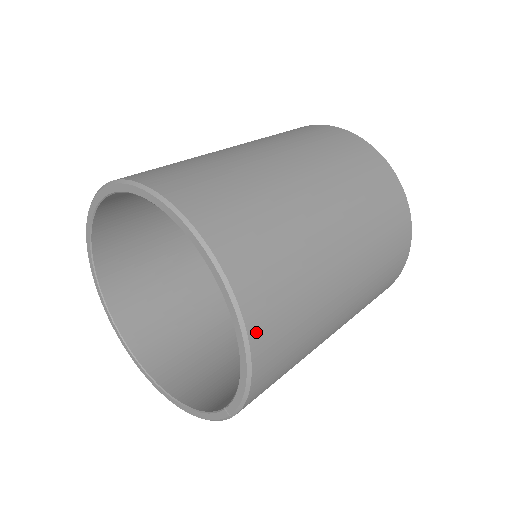
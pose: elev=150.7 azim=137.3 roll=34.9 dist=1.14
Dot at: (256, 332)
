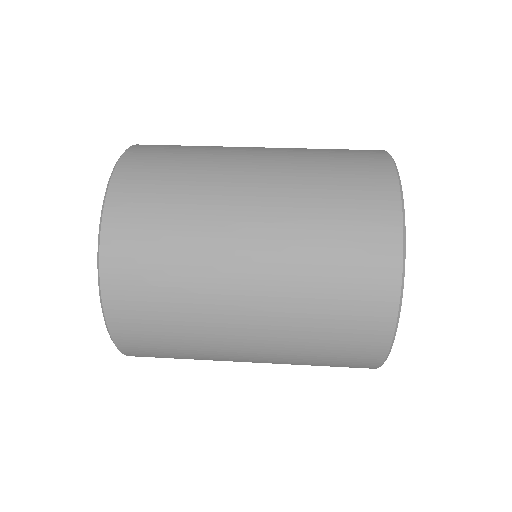
Dot at: occluded
